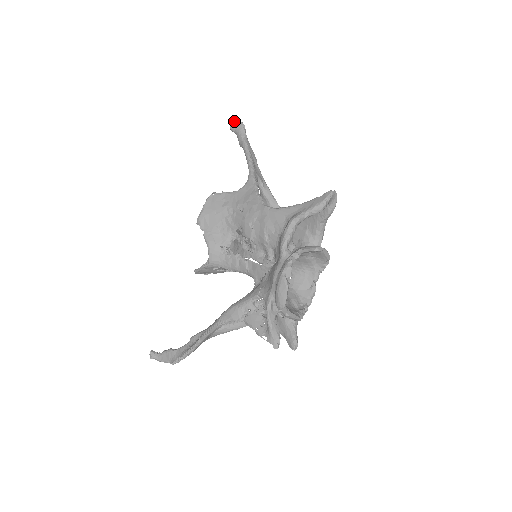
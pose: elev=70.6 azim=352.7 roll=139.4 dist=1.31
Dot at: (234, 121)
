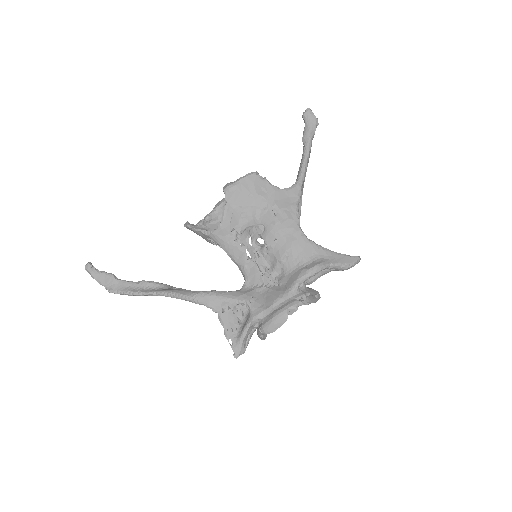
Dot at: occluded
